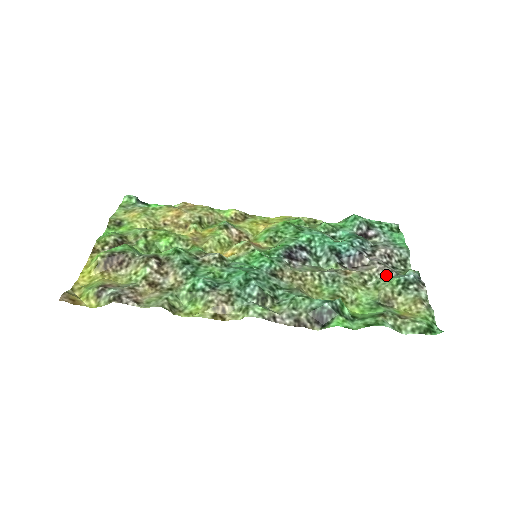
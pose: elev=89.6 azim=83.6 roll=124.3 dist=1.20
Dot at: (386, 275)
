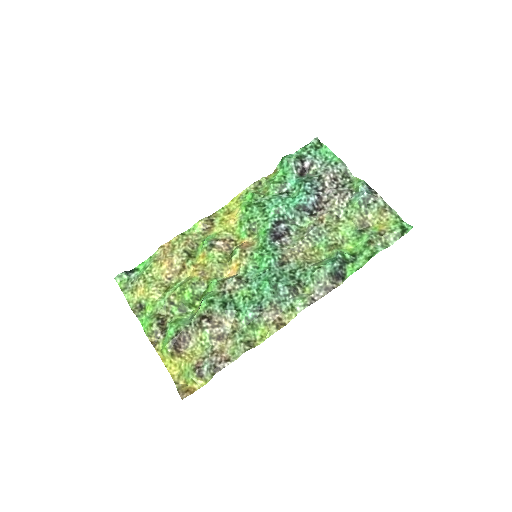
Dot at: (346, 201)
